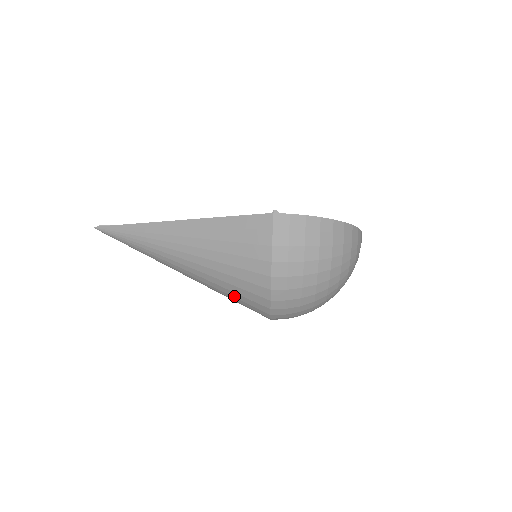
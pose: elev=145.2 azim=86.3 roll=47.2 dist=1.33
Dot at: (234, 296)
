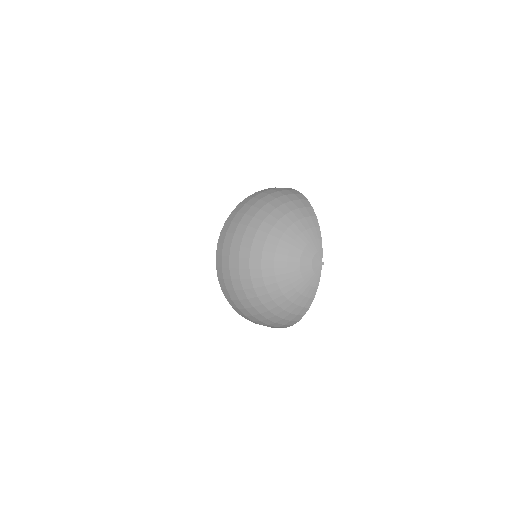
Dot at: occluded
